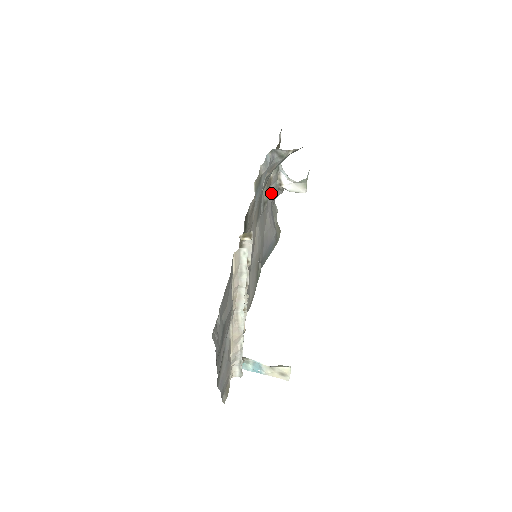
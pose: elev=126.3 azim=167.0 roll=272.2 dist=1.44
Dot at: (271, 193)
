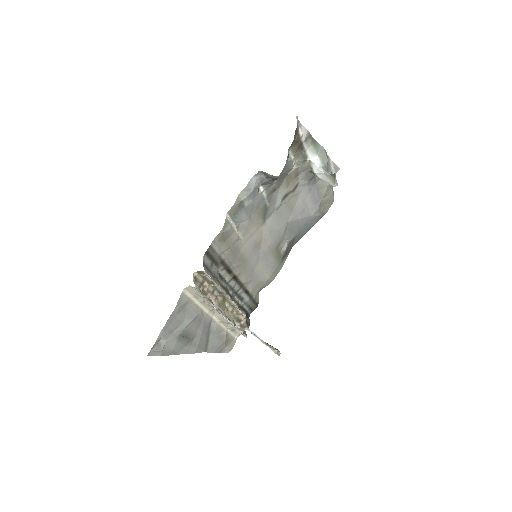
Dot at: (303, 178)
